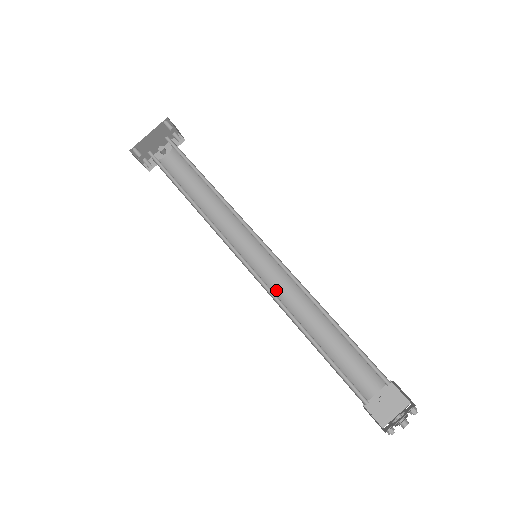
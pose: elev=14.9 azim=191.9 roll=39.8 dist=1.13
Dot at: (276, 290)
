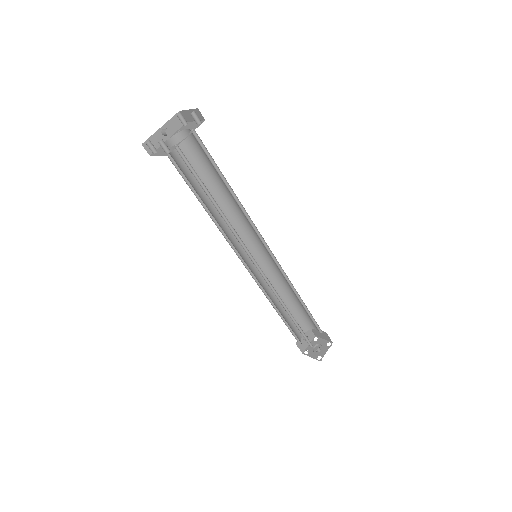
Dot at: (259, 278)
